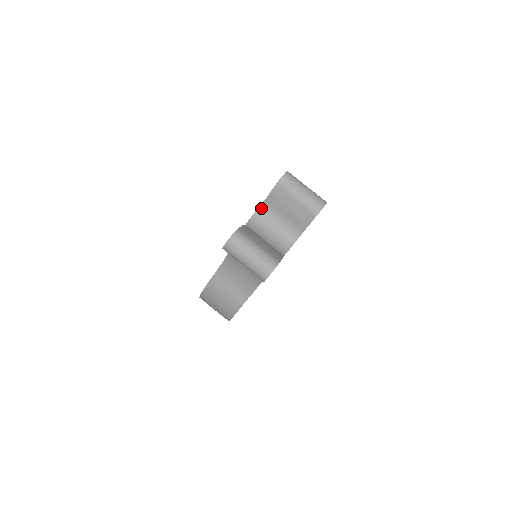
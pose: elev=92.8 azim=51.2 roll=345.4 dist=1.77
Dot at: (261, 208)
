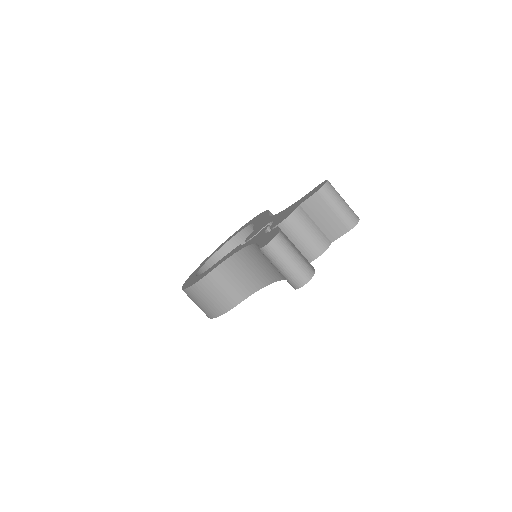
Dot at: (296, 212)
